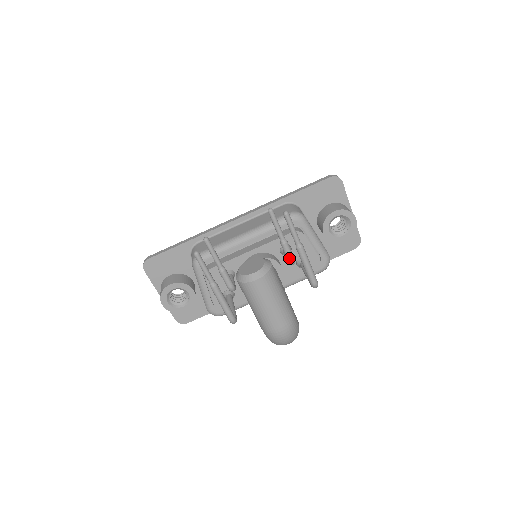
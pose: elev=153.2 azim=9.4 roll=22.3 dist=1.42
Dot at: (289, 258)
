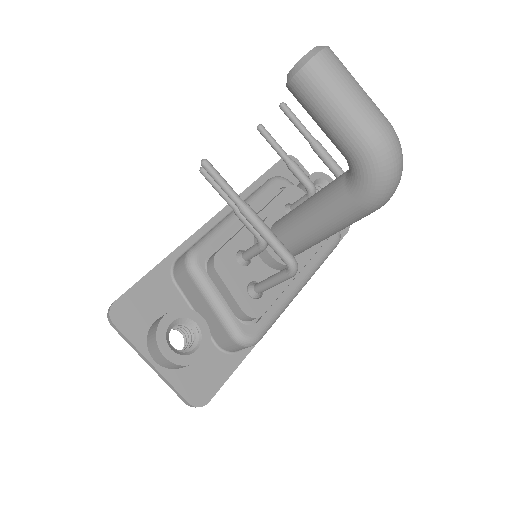
Dot at: (308, 182)
